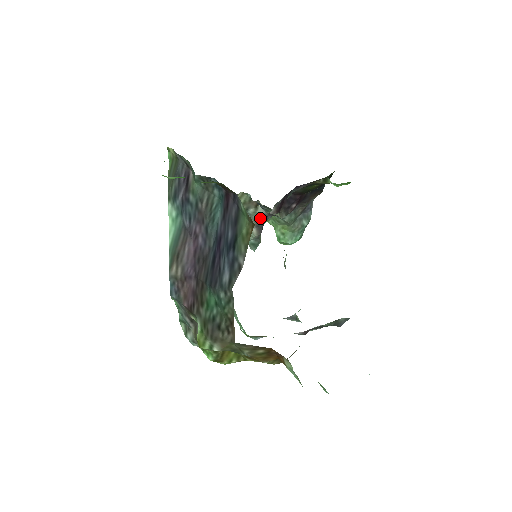
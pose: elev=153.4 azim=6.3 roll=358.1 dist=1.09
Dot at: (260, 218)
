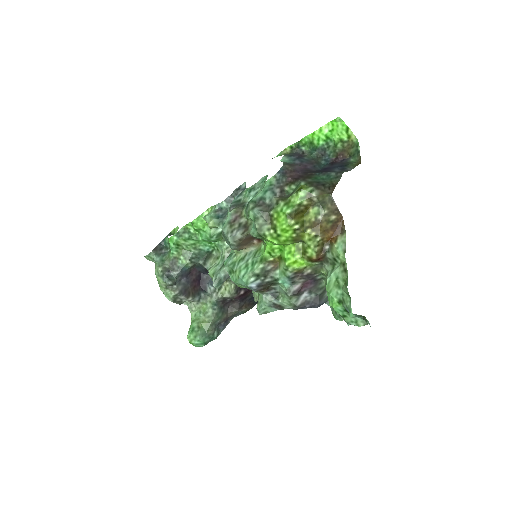
Dot at: occluded
